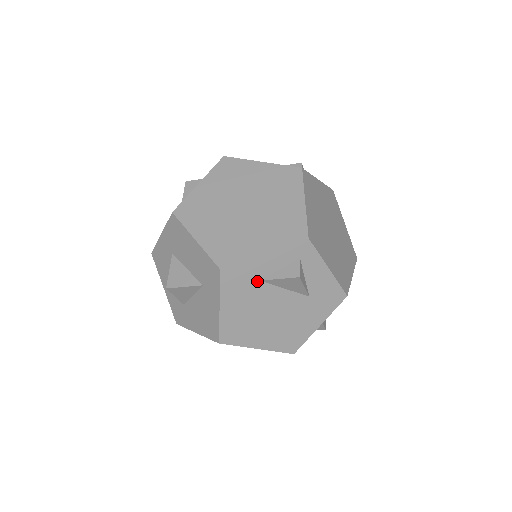
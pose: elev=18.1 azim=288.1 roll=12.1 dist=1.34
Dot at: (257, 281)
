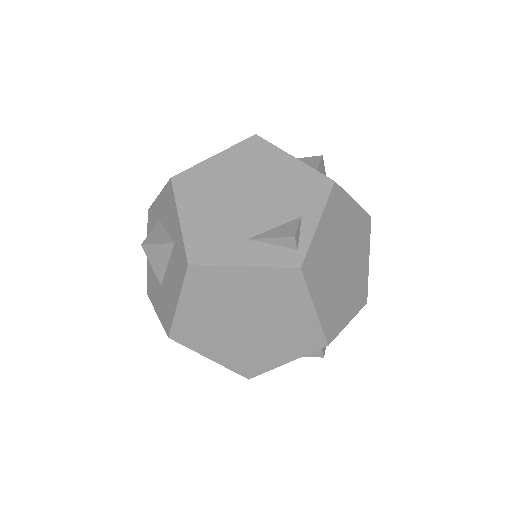
Dot at: occluded
